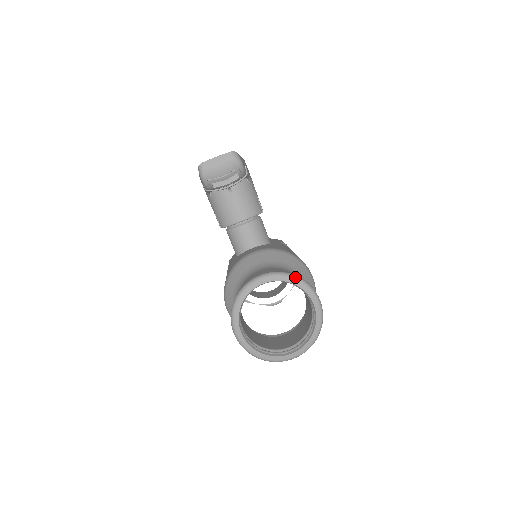
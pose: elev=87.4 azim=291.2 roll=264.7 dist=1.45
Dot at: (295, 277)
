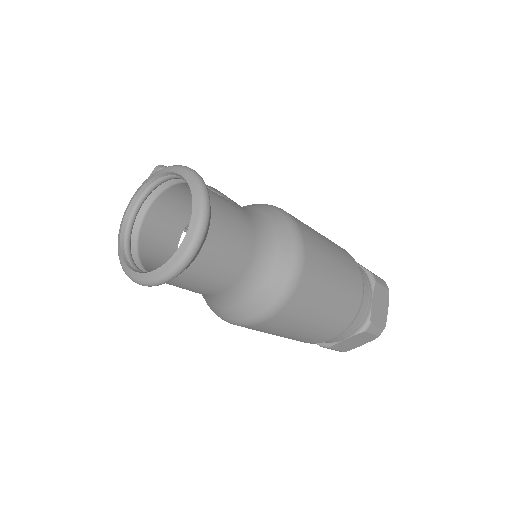
Dot at: (159, 170)
